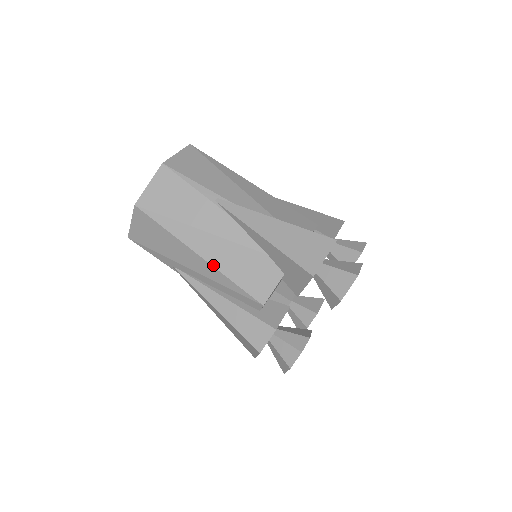
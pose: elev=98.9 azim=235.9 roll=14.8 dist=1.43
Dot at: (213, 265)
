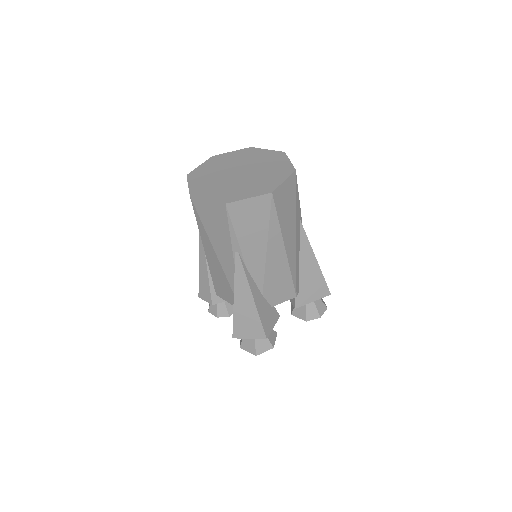
Dot at: (208, 261)
